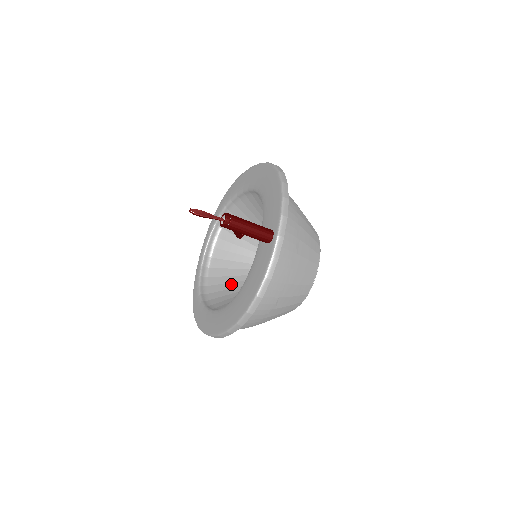
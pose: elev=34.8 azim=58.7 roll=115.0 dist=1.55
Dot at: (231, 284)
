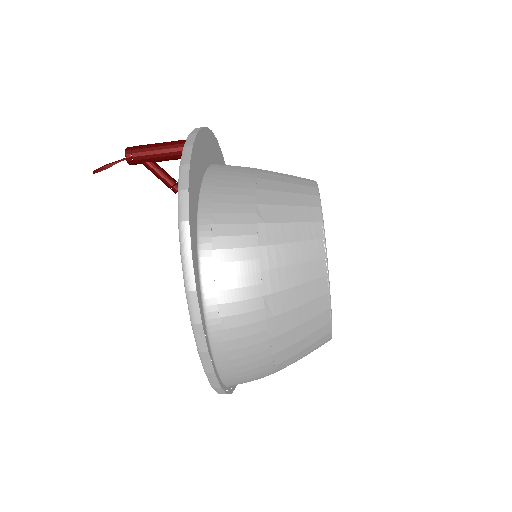
Dot at: occluded
